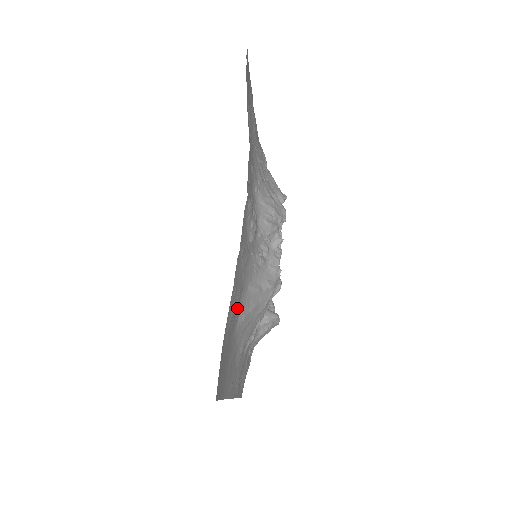
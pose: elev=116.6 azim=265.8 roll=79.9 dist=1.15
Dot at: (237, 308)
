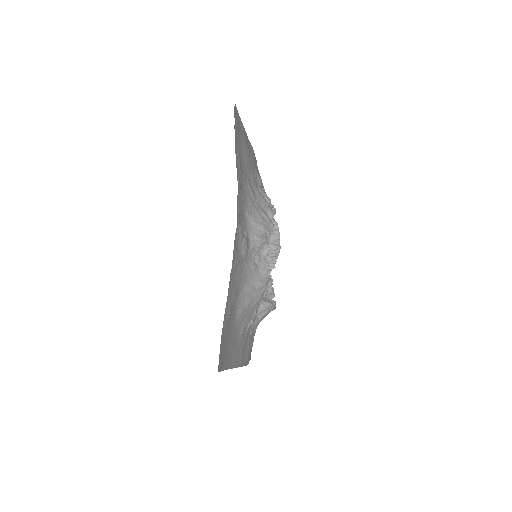
Dot at: (234, 305)
